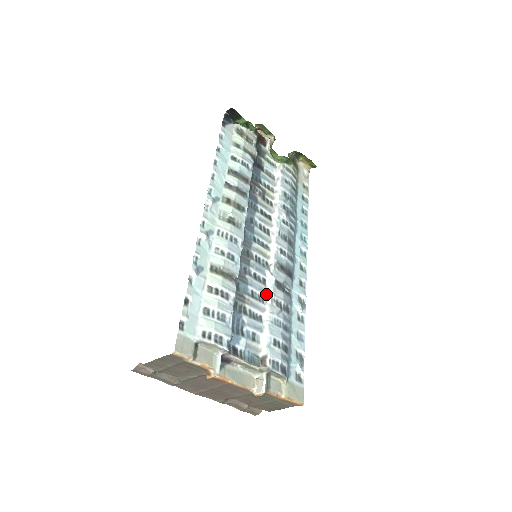
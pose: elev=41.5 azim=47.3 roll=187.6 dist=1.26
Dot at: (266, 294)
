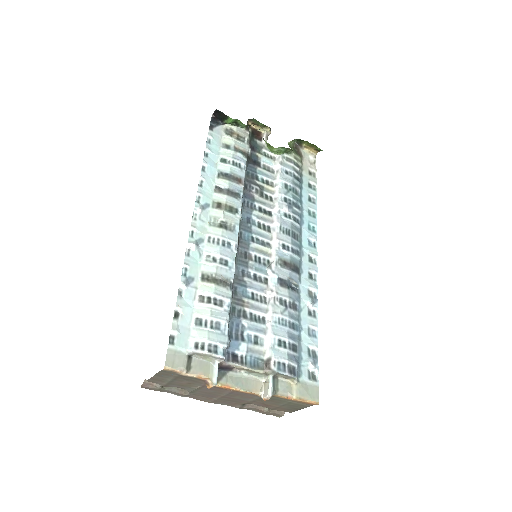
Dot at: (268, 294)
